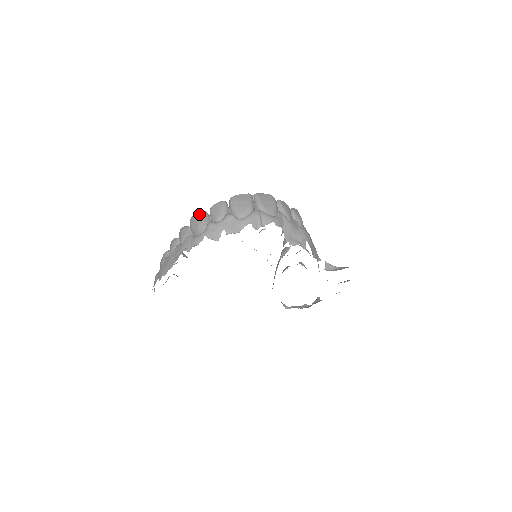
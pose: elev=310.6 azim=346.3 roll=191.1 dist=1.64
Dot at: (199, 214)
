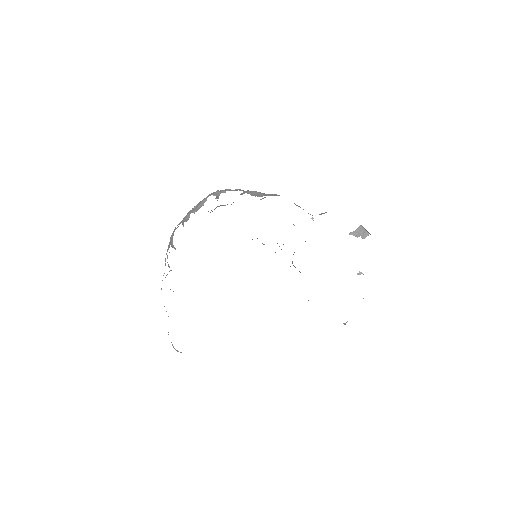
Dot at: occluded
